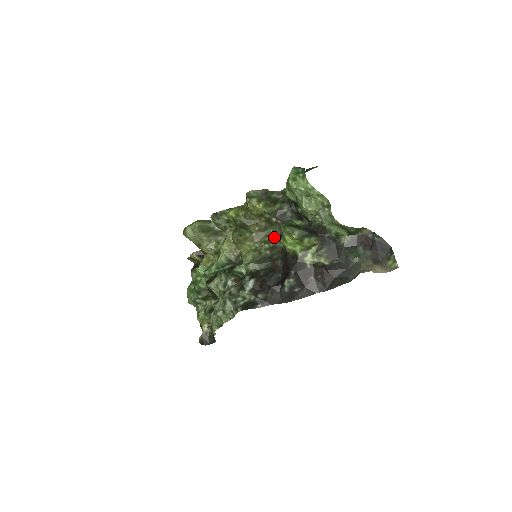
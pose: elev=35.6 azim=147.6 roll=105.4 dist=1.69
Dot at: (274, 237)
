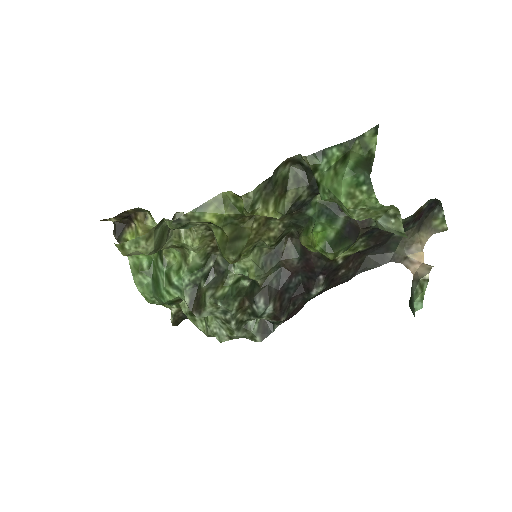
Dot at: (282, 229)
